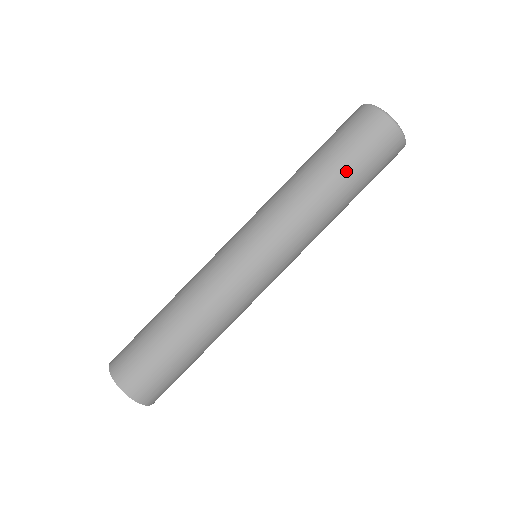
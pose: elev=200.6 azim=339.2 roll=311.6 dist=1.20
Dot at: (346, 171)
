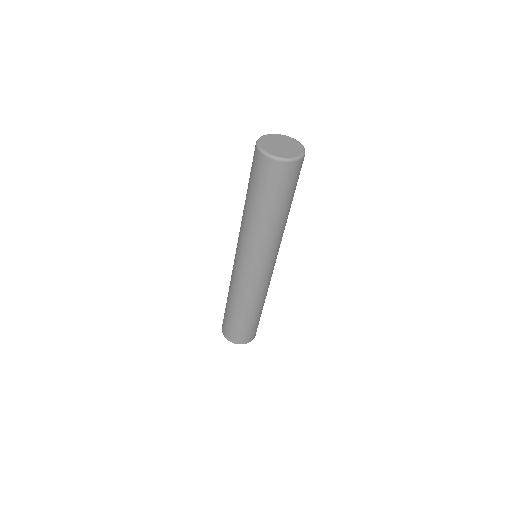
Dot at: (262, 203)
